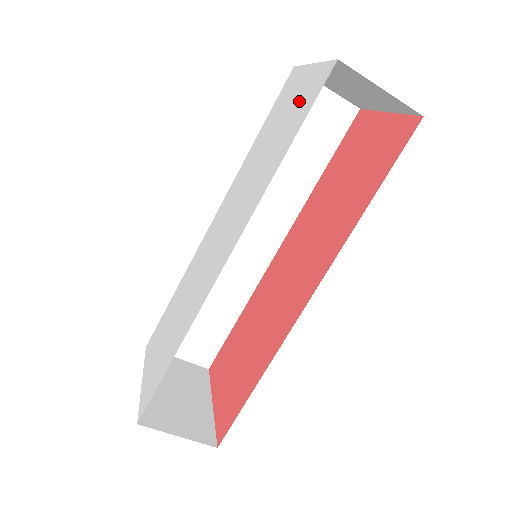
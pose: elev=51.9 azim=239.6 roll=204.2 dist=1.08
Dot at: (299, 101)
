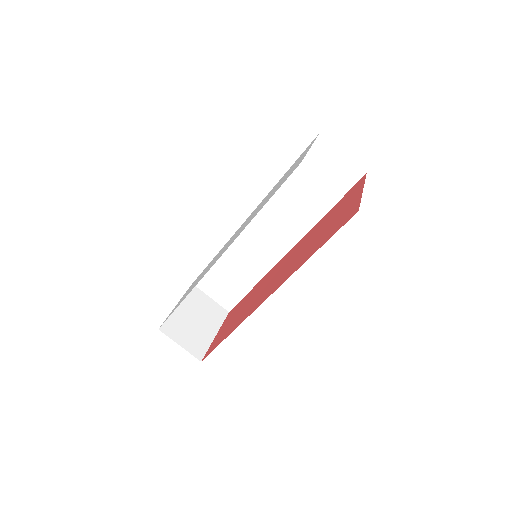
Dot at: (290, 172)
